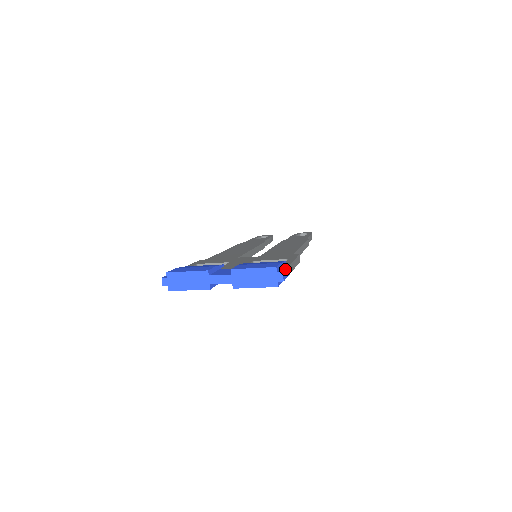
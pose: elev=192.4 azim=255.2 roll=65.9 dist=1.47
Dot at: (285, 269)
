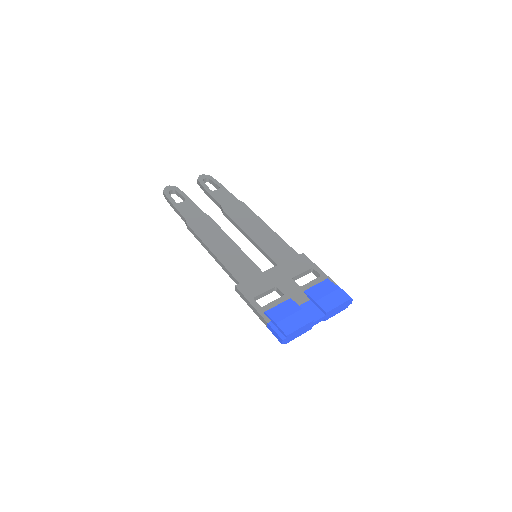
Dot at: (346, 293)
